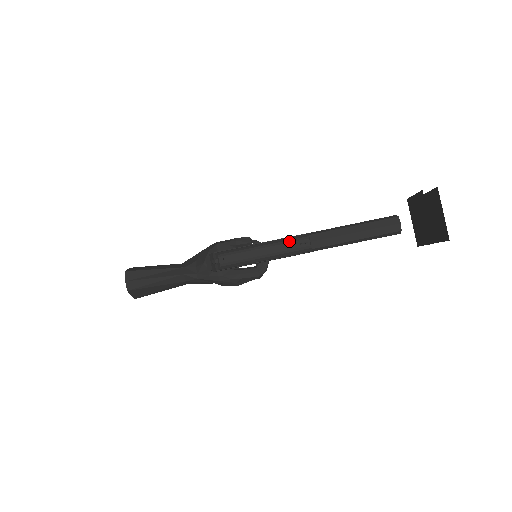
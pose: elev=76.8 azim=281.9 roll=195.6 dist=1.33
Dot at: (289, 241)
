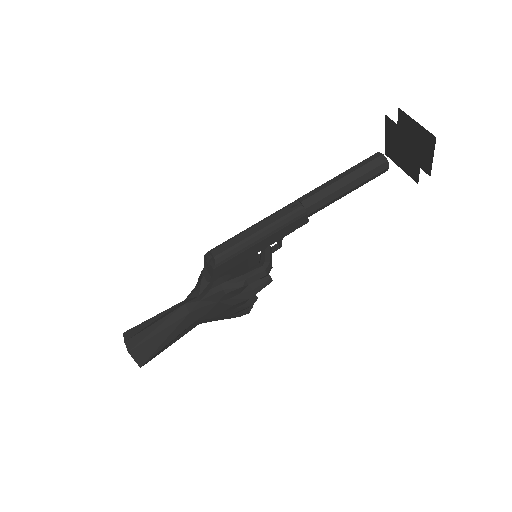
Dot at: (279, 210)
